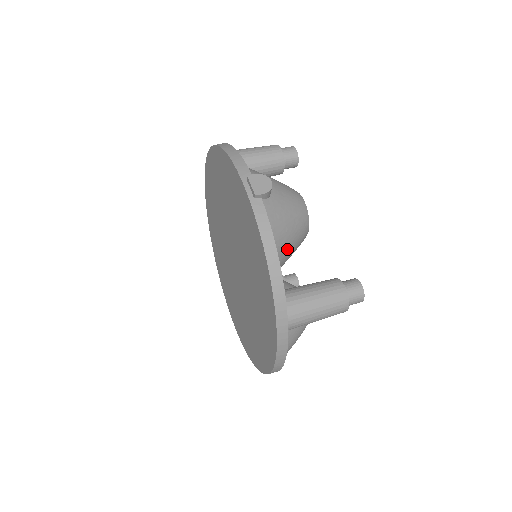
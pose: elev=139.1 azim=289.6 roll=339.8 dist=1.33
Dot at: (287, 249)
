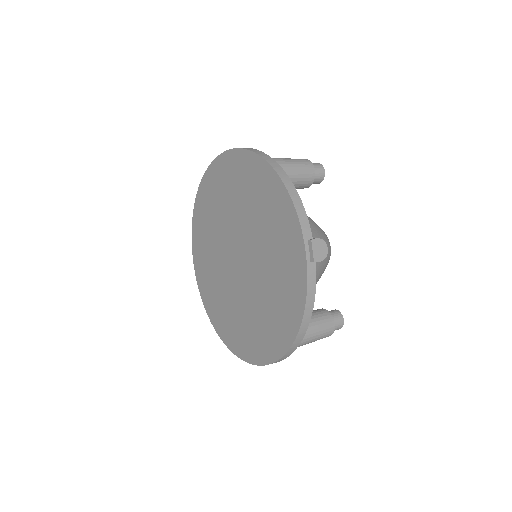
Dot at: occluded
